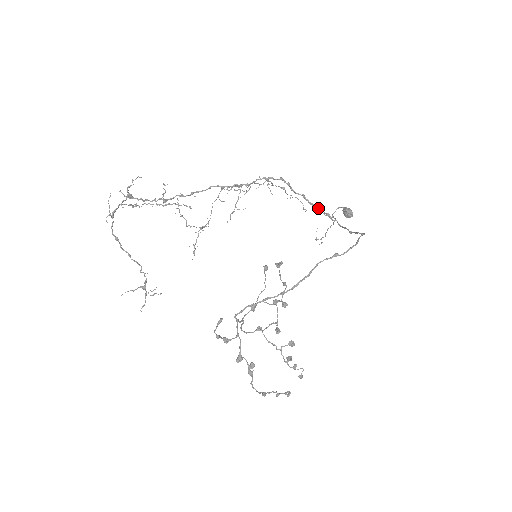
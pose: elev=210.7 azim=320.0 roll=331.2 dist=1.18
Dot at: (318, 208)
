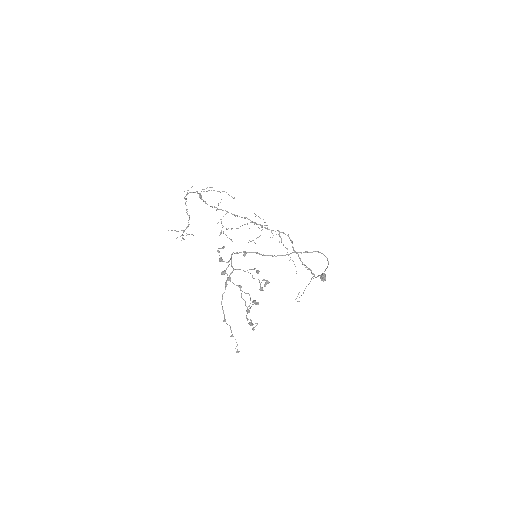
Dot at: (305, 265)
